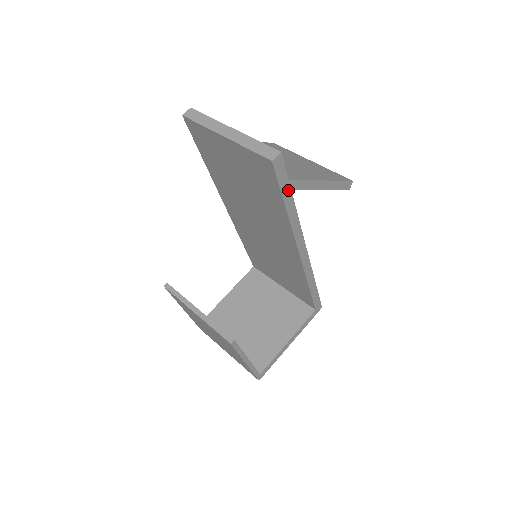
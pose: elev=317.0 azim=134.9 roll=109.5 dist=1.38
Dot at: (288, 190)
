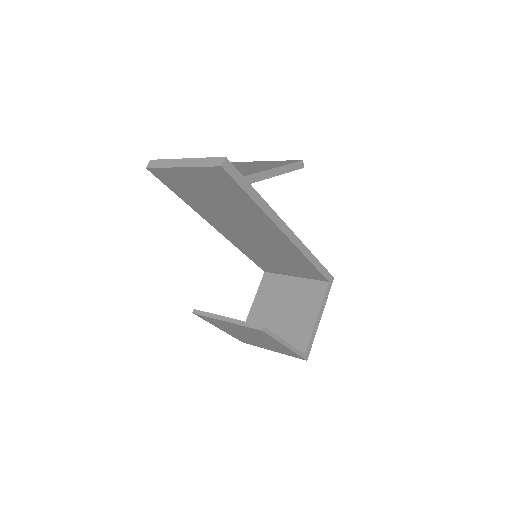
Dot at: (247, 185)
